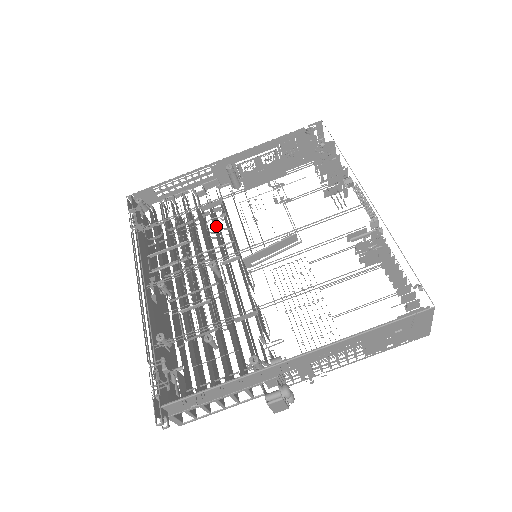
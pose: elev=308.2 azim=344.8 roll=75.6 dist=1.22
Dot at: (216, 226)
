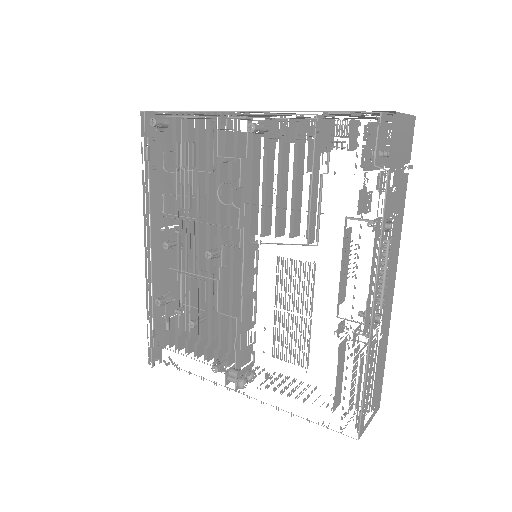
Dot at: occluded
